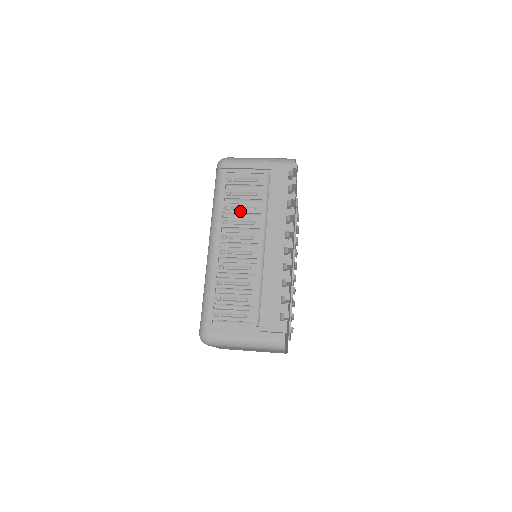
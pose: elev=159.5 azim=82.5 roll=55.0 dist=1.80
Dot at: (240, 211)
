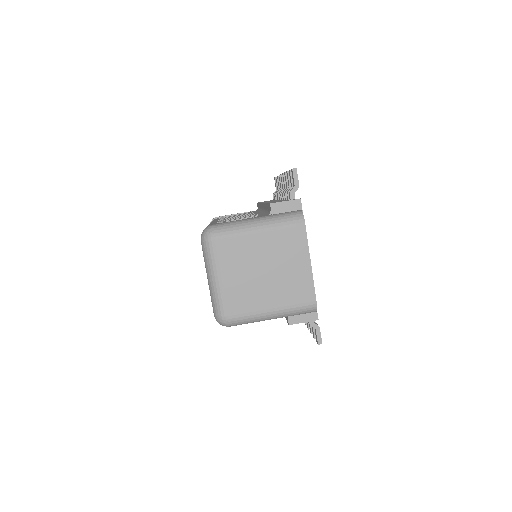
Dot at: occluded
